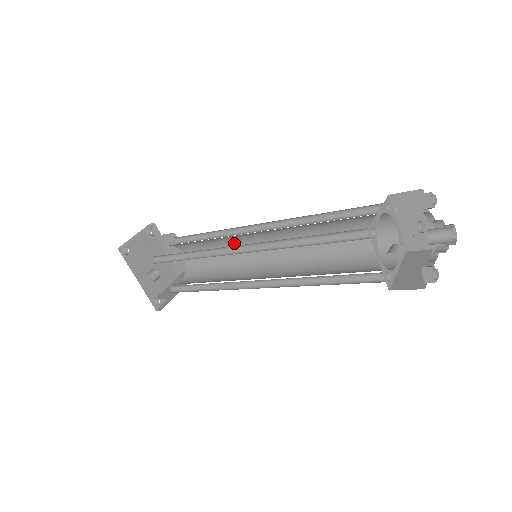
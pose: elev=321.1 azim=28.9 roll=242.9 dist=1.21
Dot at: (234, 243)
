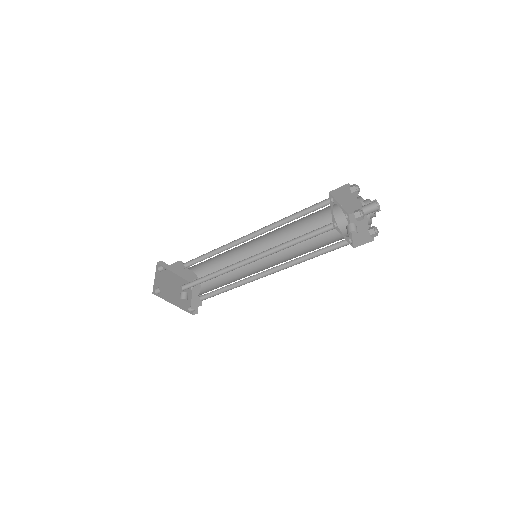
Dot at: (231, 251)
